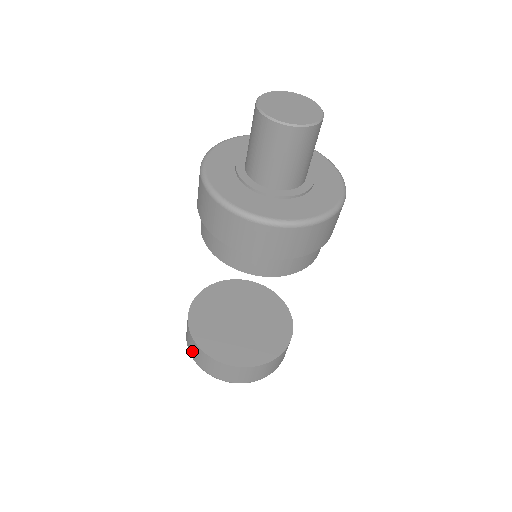
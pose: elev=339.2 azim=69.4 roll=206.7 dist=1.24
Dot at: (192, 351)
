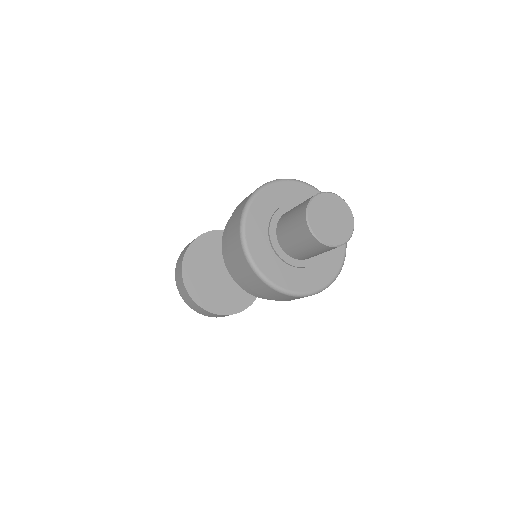
Dot at: (183, 295)
